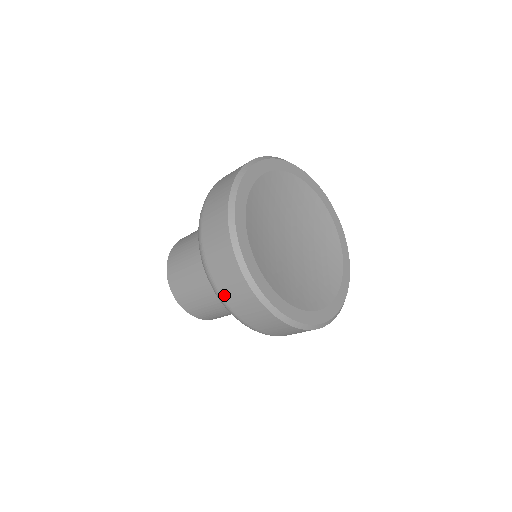
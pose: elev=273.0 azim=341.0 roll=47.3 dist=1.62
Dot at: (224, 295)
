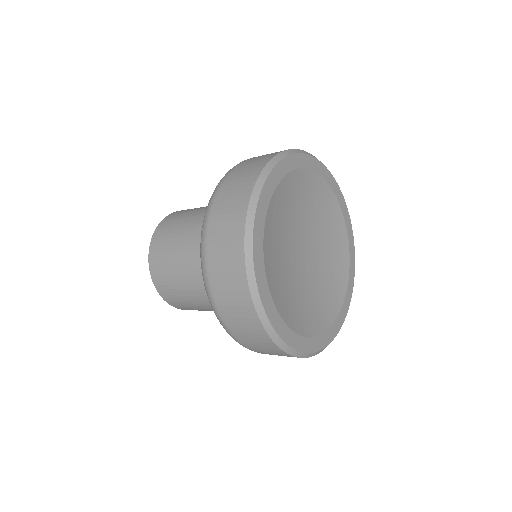
Dot at: (218, 300)
